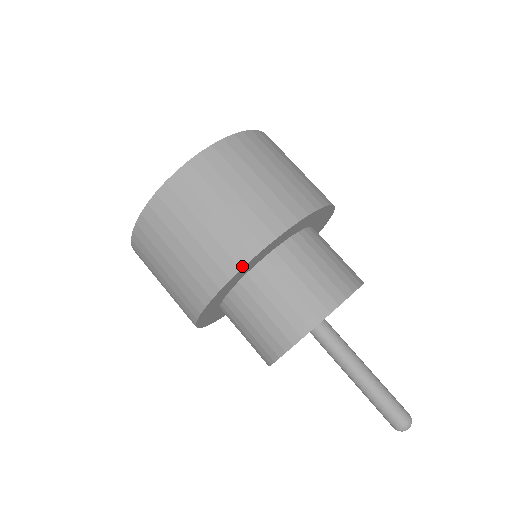
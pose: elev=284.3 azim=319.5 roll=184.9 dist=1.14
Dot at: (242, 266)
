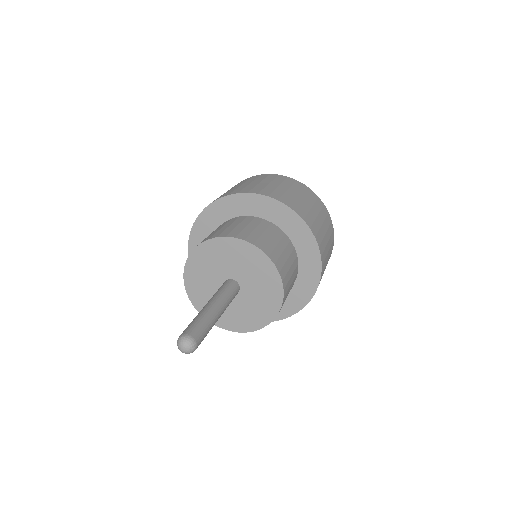
Dot at: (230, 194)
